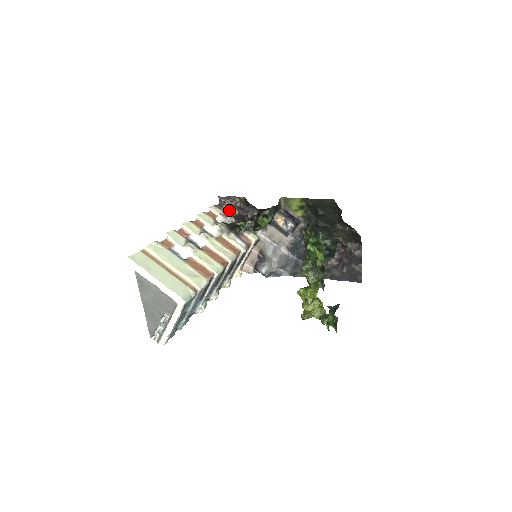
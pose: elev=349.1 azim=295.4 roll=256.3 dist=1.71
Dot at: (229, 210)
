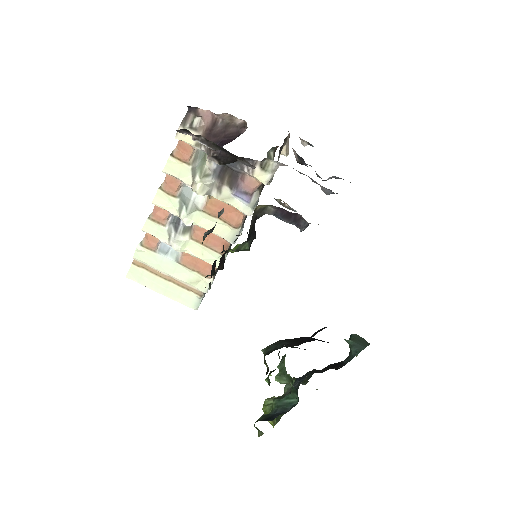
Dot at: (210, 115)
